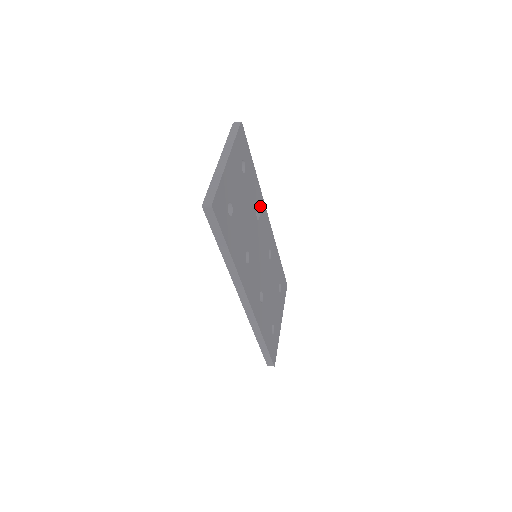
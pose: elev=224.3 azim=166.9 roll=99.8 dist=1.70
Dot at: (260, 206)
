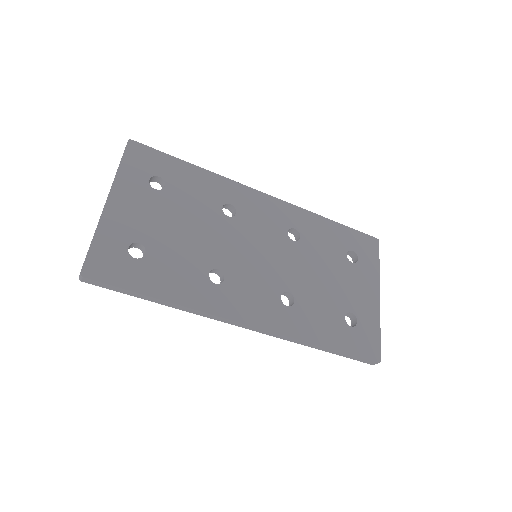
Dot at: (233, 197)
